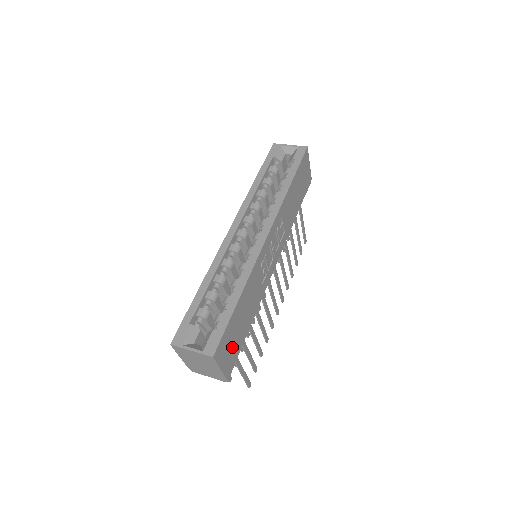
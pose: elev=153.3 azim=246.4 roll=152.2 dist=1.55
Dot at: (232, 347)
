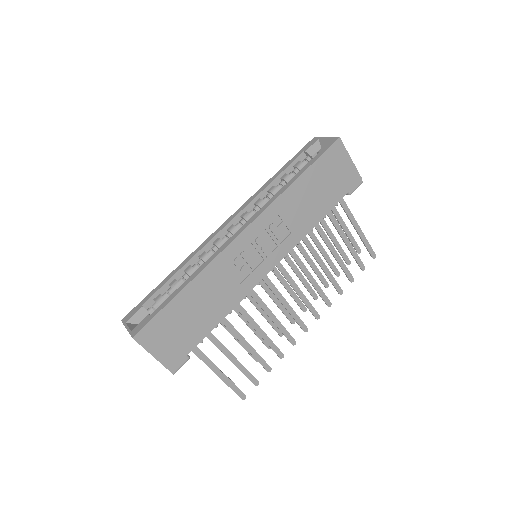
Dot at: (176, 338)
